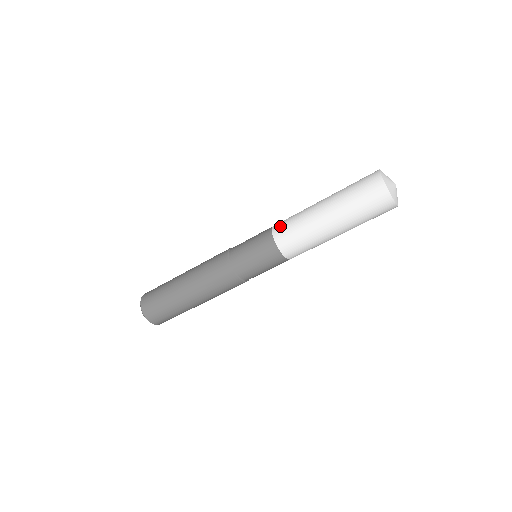
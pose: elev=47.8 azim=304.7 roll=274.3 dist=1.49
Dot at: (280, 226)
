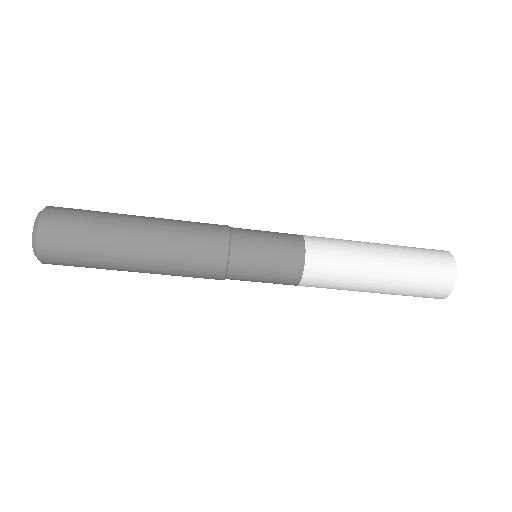
Dot at: (319, 244)
